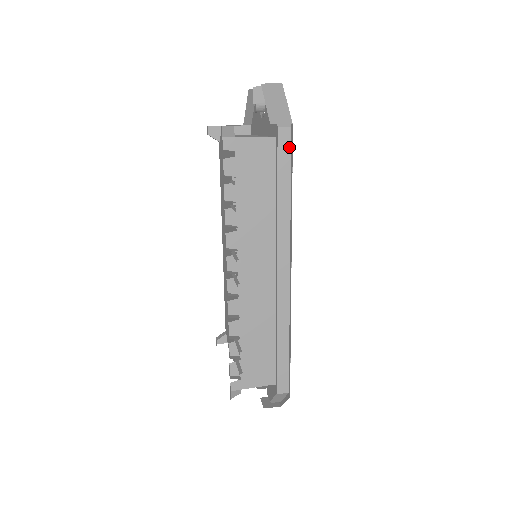
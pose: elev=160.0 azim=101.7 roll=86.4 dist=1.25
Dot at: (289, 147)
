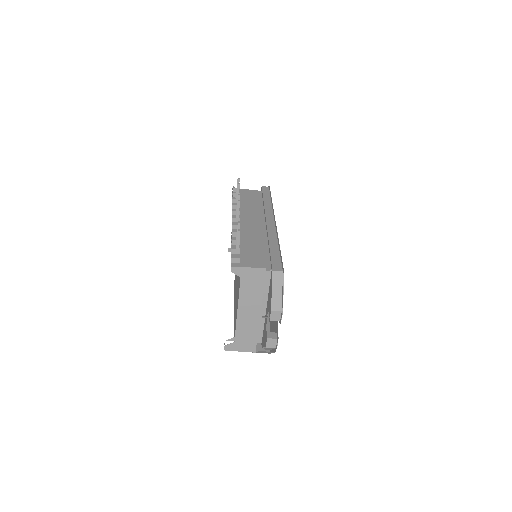
Dot at: (268, 191)
